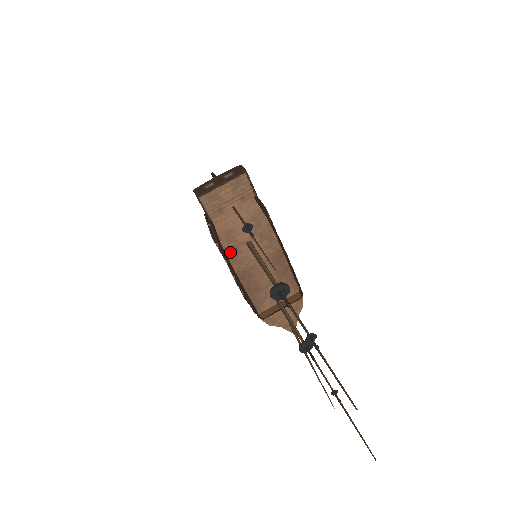
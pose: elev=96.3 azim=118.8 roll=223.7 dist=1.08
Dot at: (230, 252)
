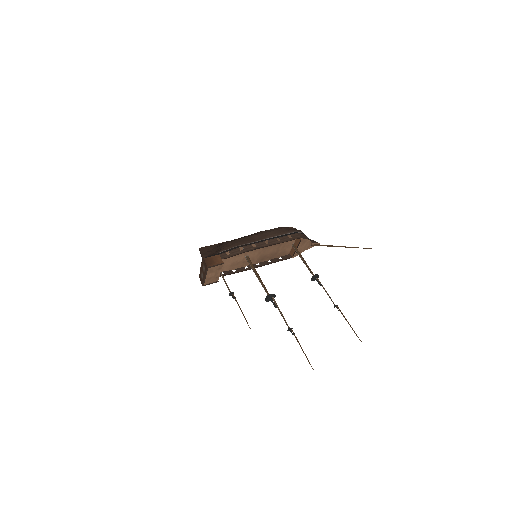
Dot at: (243, 264)
